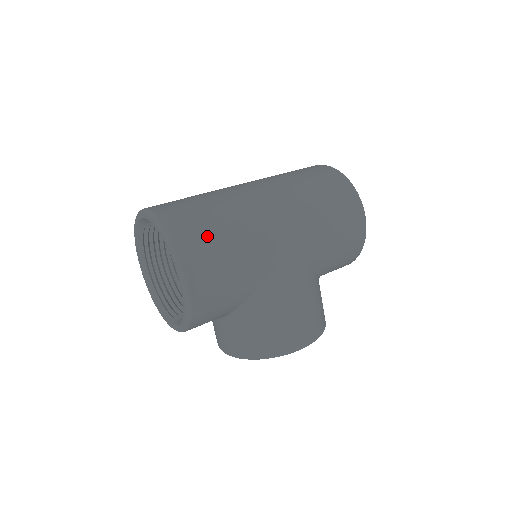
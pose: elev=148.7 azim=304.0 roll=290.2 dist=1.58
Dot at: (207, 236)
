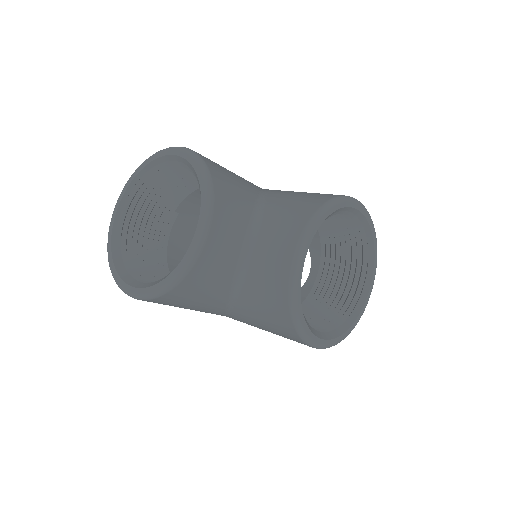
Dot at: occluded
